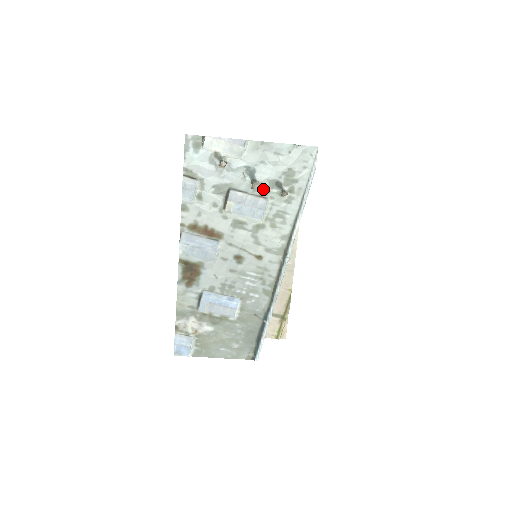
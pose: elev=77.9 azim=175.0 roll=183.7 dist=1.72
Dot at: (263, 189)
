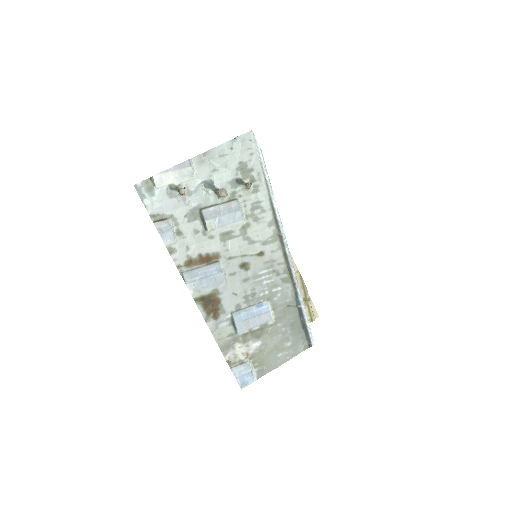
Dot at: (229, 193)
